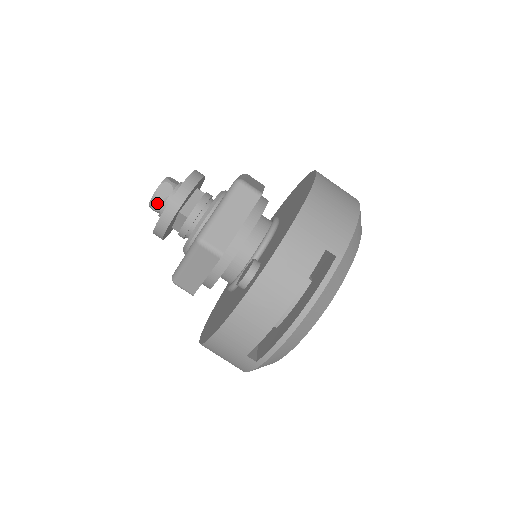
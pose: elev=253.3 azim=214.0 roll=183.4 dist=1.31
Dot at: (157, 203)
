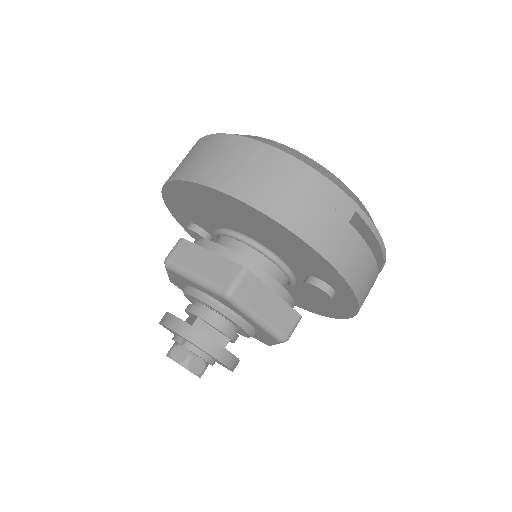
Dot at: occluded
